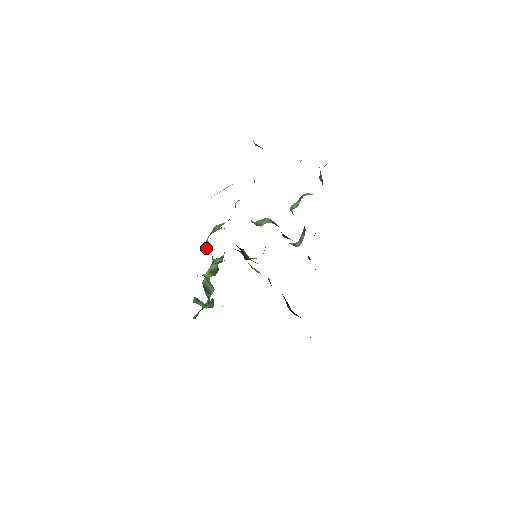
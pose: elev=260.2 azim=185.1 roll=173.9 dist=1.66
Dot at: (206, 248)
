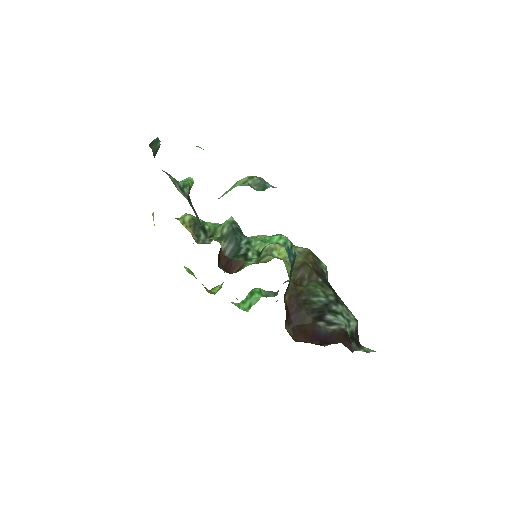
Dot at: occluded
